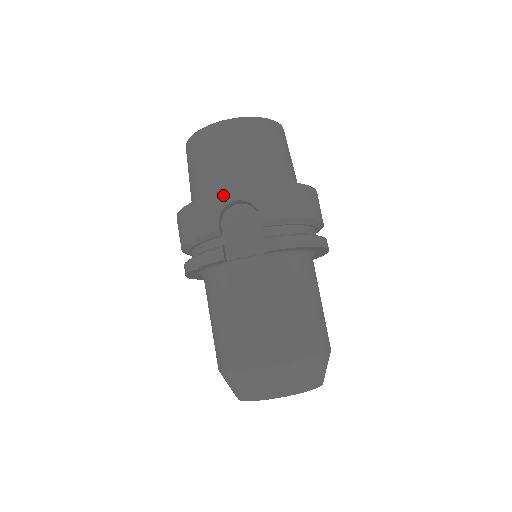
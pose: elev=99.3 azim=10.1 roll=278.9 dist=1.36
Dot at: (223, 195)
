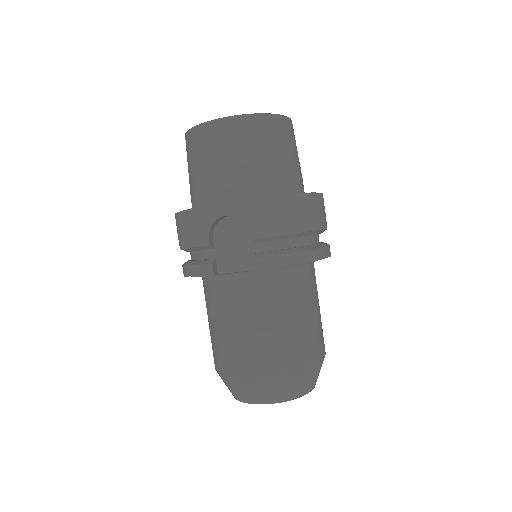
Dot at: (213, 209)
